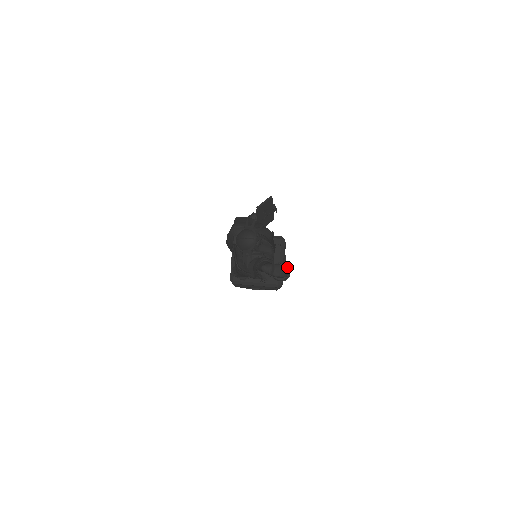
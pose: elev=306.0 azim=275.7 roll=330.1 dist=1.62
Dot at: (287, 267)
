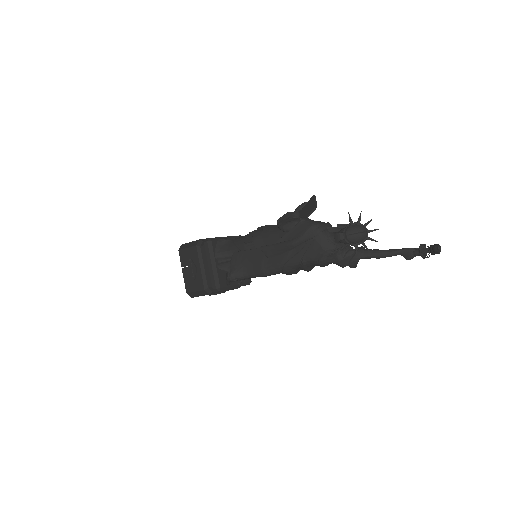
Dot at: occluded
